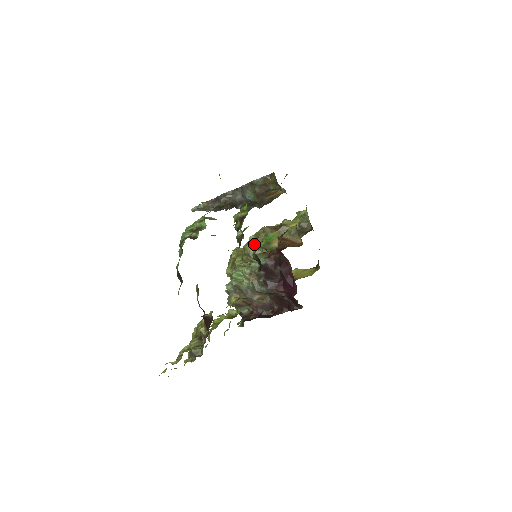
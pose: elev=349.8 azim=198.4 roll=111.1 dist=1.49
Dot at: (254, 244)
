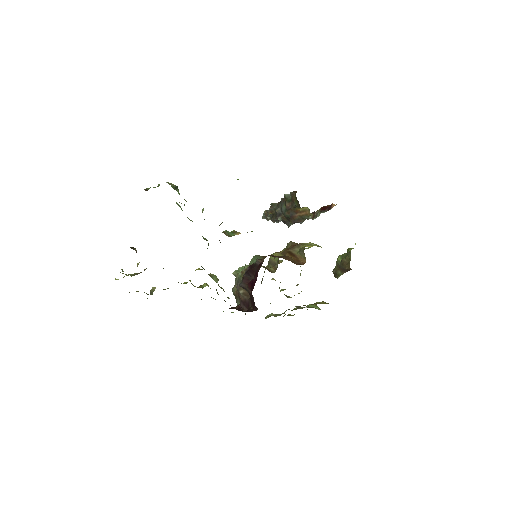
Dot at: occluded
